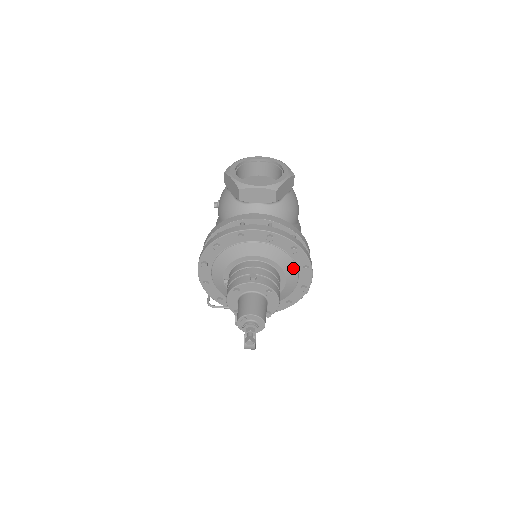
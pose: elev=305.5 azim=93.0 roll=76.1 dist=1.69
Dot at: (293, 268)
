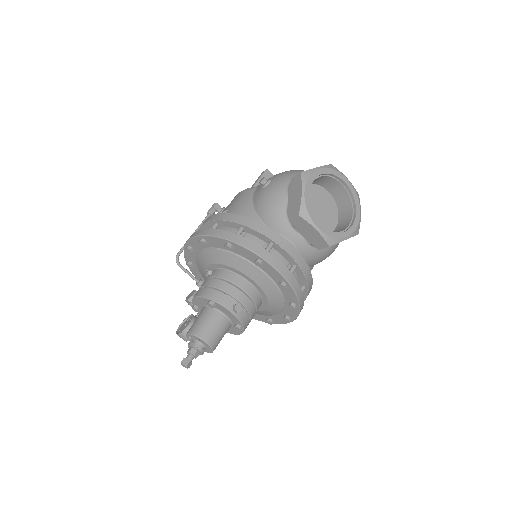
Dot at: (277, 310)
